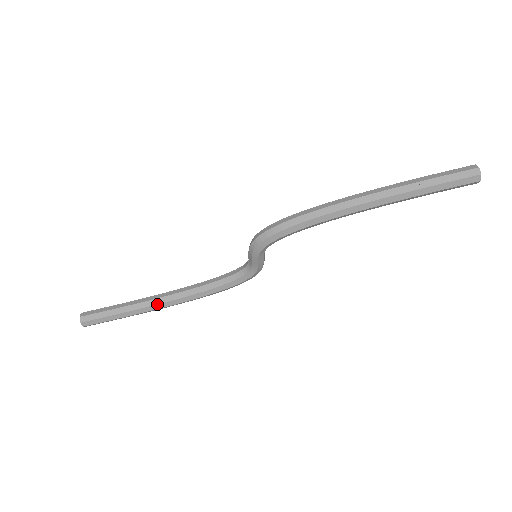
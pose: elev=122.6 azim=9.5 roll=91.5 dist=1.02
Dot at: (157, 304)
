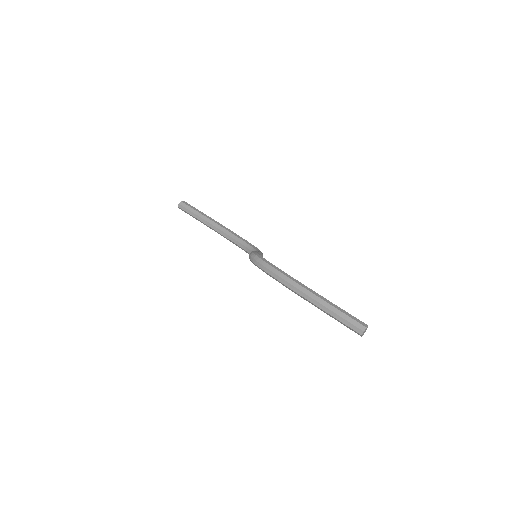
Dot at: (212, 228)
